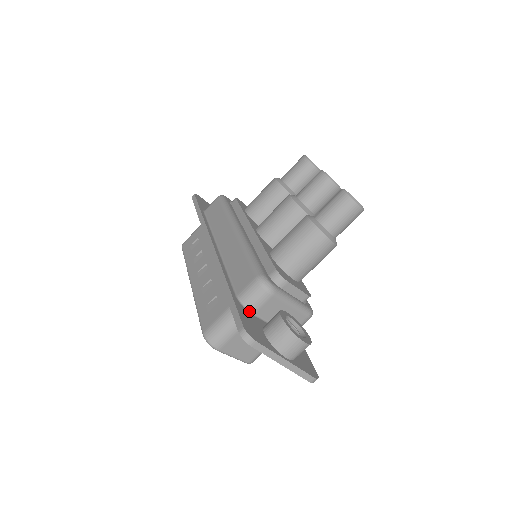
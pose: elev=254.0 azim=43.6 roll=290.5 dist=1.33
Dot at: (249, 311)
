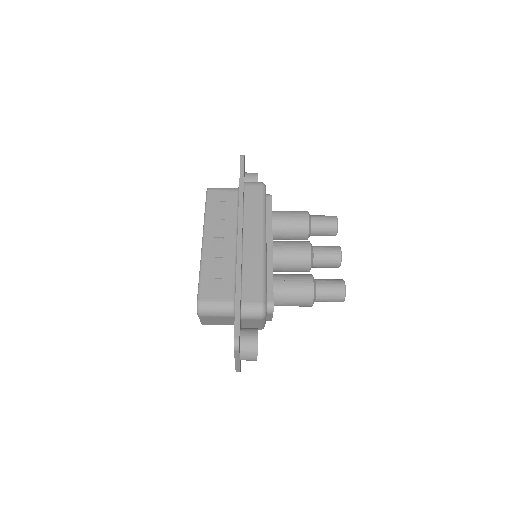
Dot at: (241, 317)
